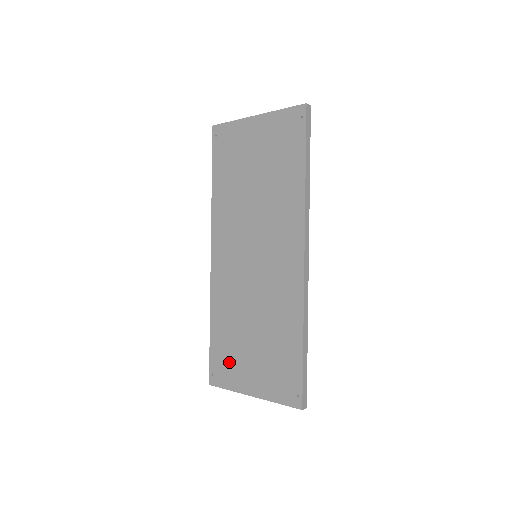
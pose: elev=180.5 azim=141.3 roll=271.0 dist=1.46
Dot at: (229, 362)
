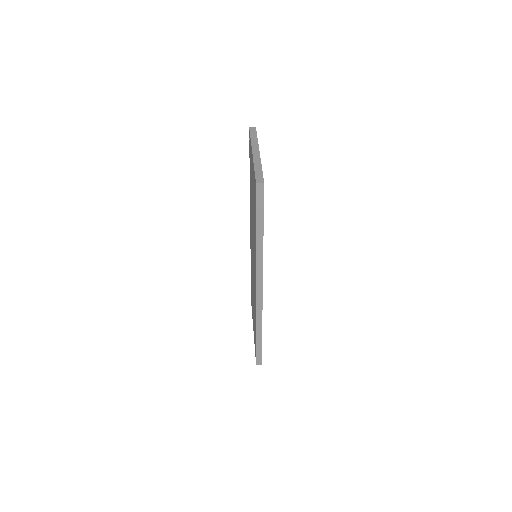
Dot at: occluded
